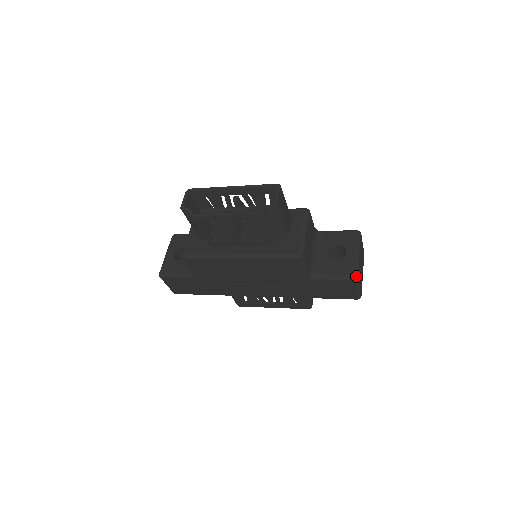
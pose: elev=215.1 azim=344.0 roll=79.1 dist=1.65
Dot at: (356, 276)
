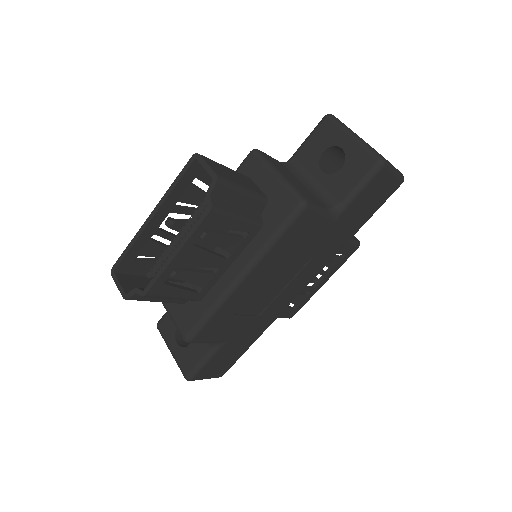
Dot at: (381, 159)
